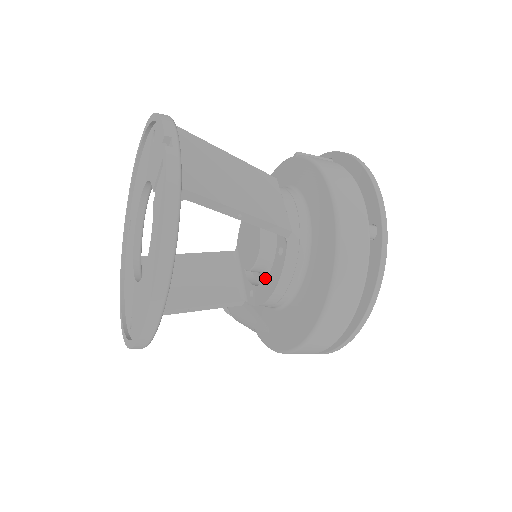
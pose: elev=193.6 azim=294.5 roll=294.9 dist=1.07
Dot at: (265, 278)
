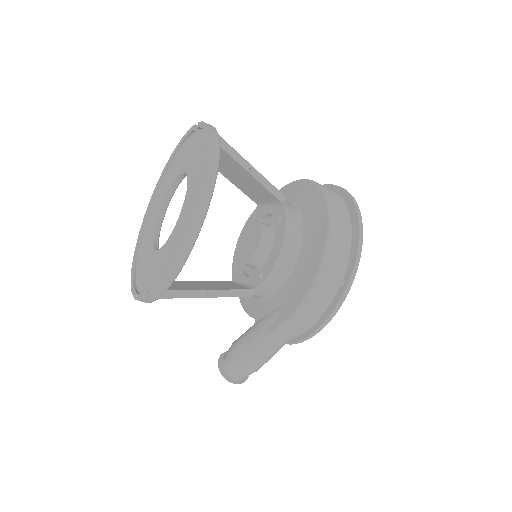
Dot at: occluded
